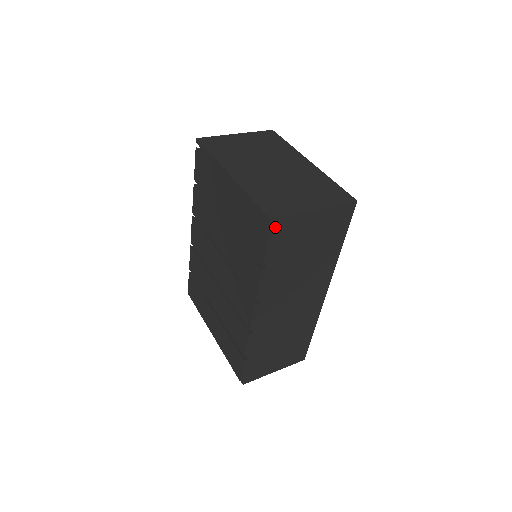
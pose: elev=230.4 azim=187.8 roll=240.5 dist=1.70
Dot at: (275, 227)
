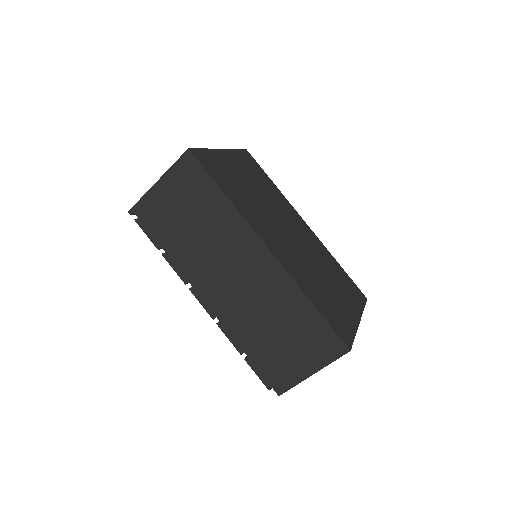
Dot at: (137, 215)
